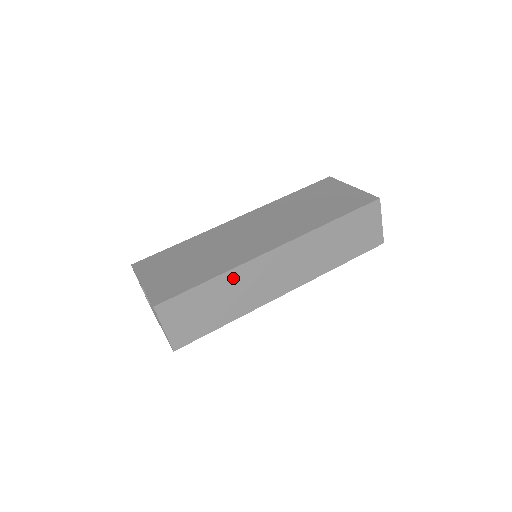
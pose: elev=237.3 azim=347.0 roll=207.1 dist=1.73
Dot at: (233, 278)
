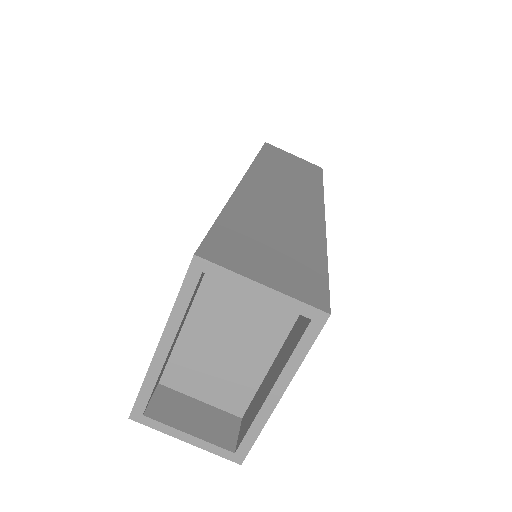
Dot at: (247, 205)
